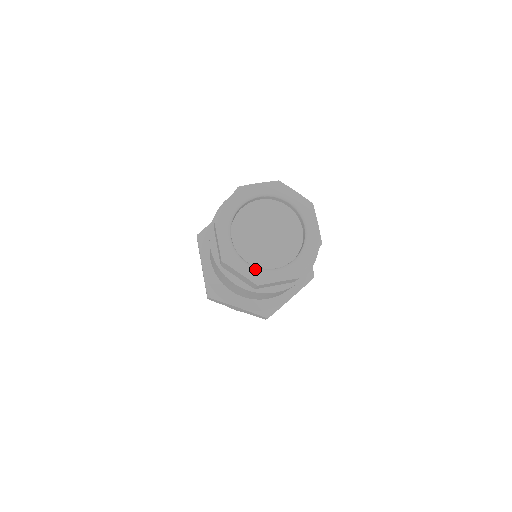
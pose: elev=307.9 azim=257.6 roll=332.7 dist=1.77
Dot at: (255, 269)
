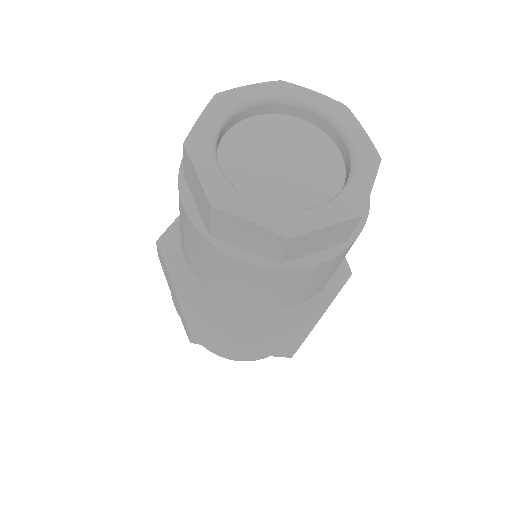
Dot at: (278, 211)
